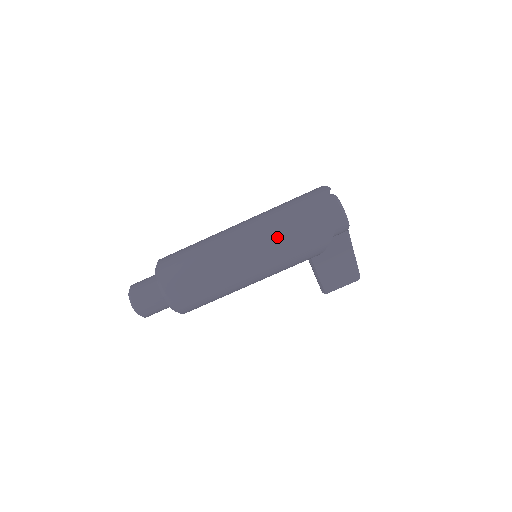
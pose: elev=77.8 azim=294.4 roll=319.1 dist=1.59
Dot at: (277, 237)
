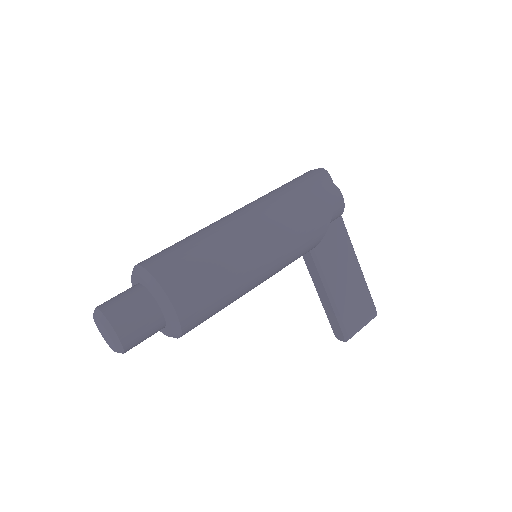
Dot at: (277, 200)
